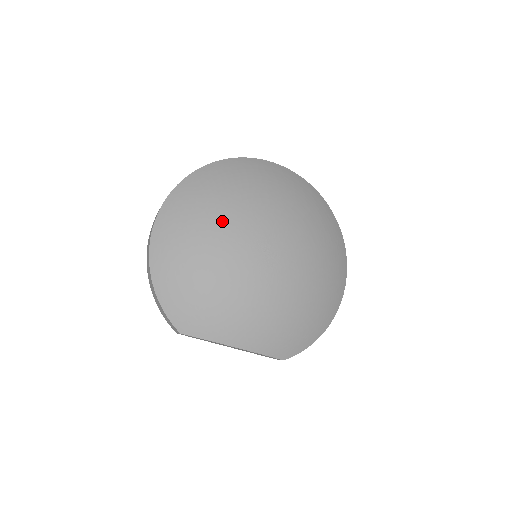
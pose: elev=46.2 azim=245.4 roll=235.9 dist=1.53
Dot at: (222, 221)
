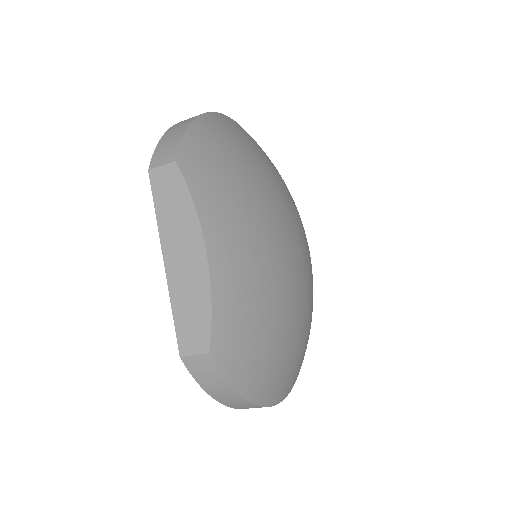
Dot at: (284, 186)
